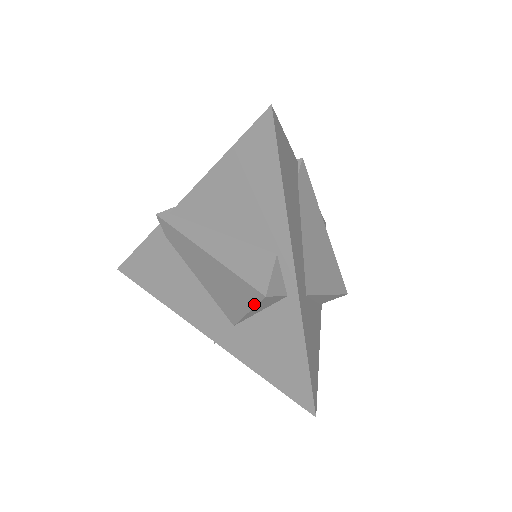
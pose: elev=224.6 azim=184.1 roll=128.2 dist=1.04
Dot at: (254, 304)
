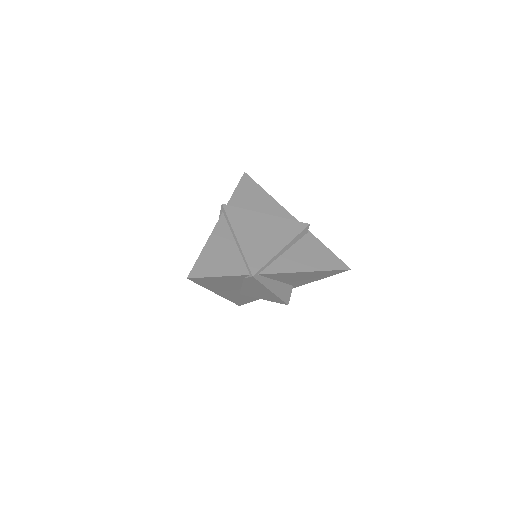
Dot at: occluded
